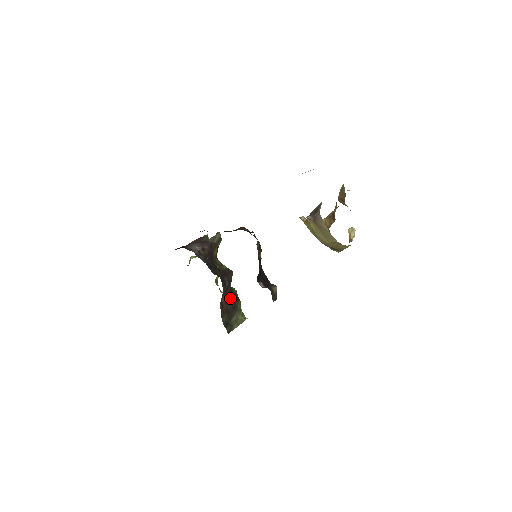
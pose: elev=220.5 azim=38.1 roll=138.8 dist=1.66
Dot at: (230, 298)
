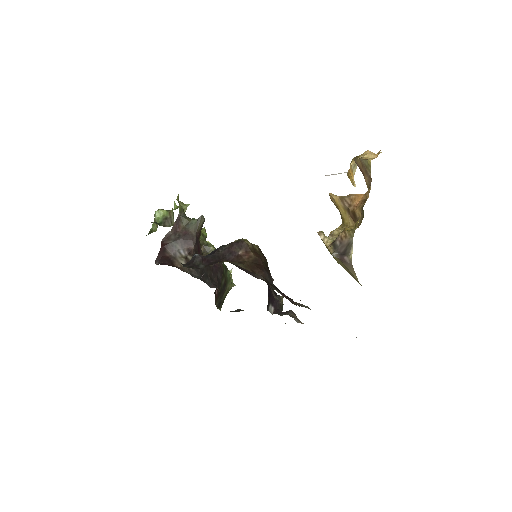
Dot at: (221, 280)
